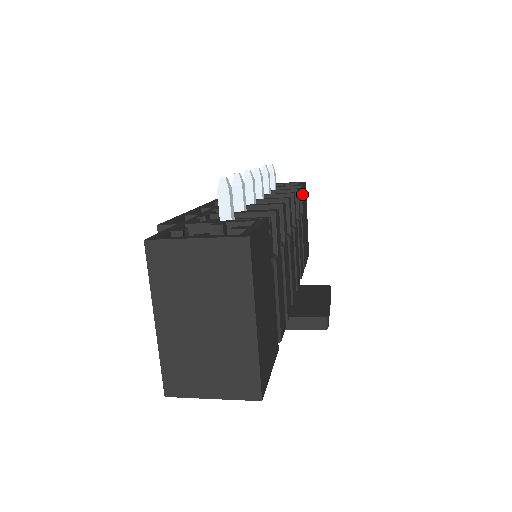
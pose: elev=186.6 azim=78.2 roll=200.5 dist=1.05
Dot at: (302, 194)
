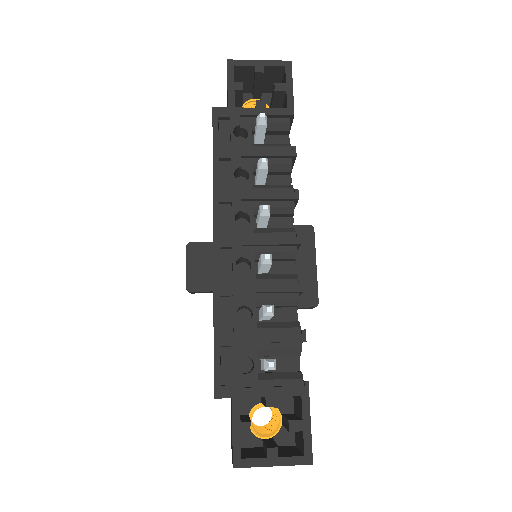
Dot at: occluded
